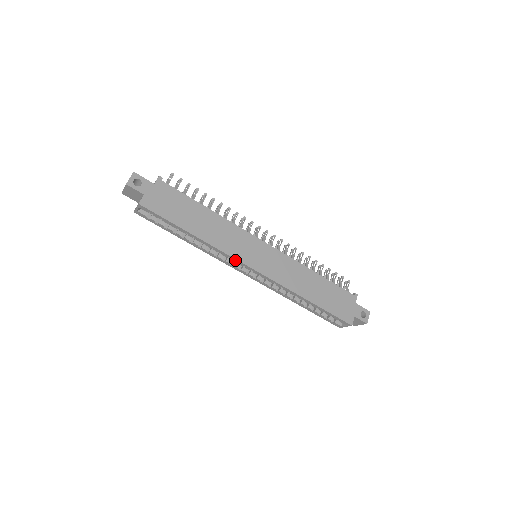
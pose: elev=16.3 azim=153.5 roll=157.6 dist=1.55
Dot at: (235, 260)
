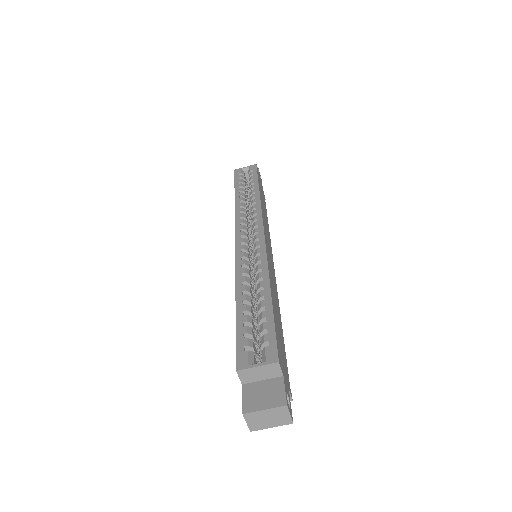
Dot at: (259, 218)
